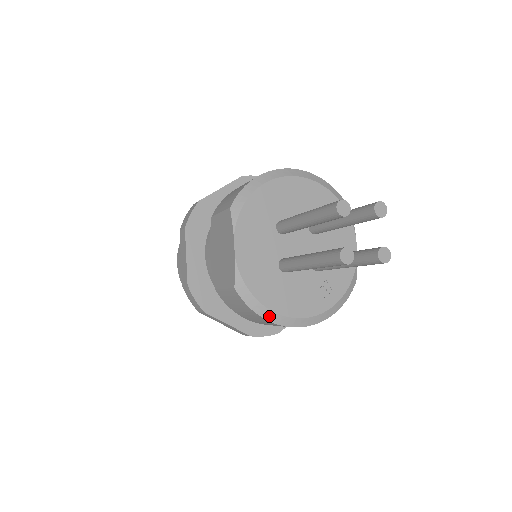
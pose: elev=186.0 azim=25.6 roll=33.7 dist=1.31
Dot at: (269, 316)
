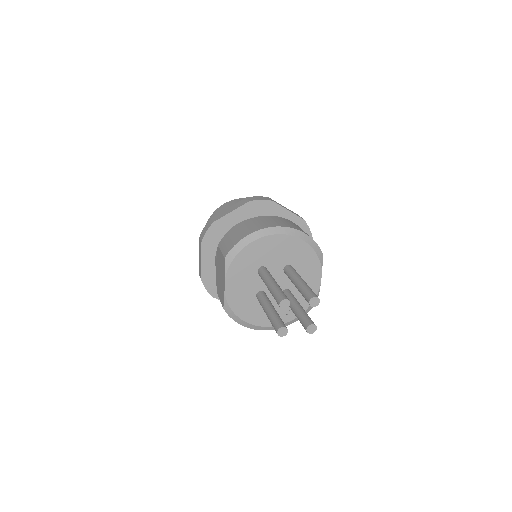
Dot at: (246, 325)
